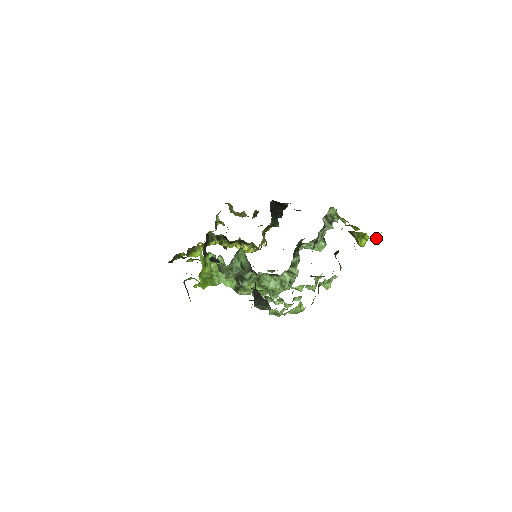
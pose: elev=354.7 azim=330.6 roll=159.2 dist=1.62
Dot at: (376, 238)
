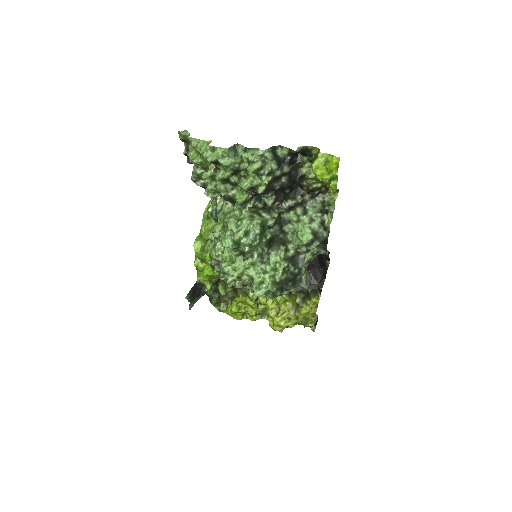
Dot at: (332, 164)
